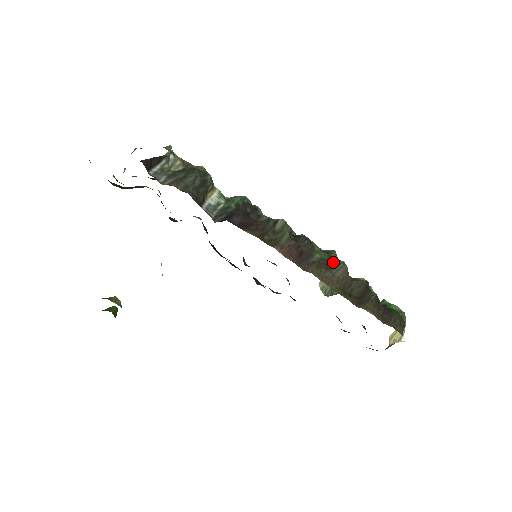
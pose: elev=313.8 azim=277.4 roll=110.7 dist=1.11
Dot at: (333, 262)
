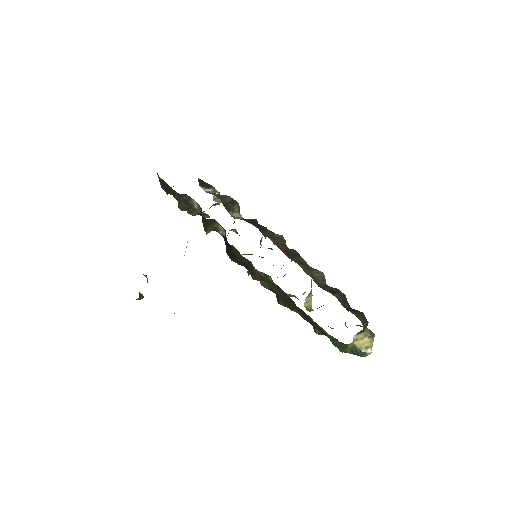
Dot at: occluded
